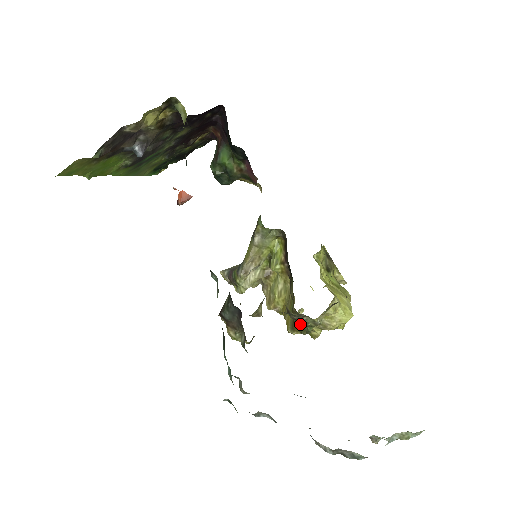
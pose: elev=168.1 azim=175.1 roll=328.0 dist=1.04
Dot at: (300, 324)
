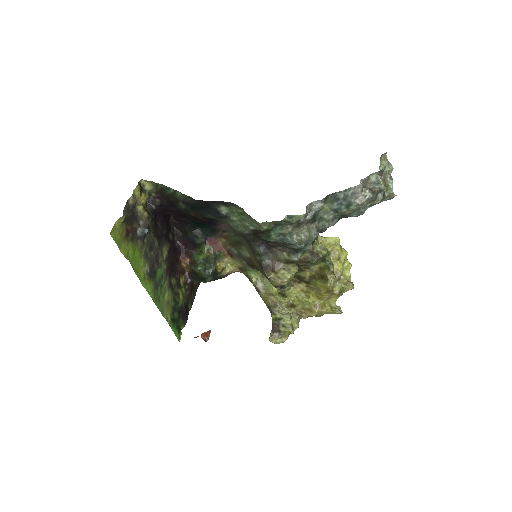
Dot at: (319, 258)
